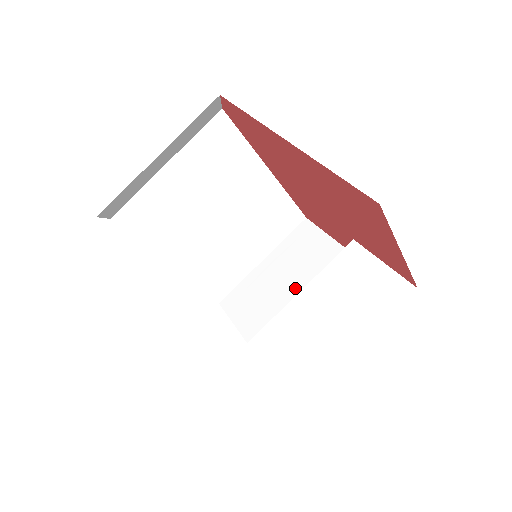
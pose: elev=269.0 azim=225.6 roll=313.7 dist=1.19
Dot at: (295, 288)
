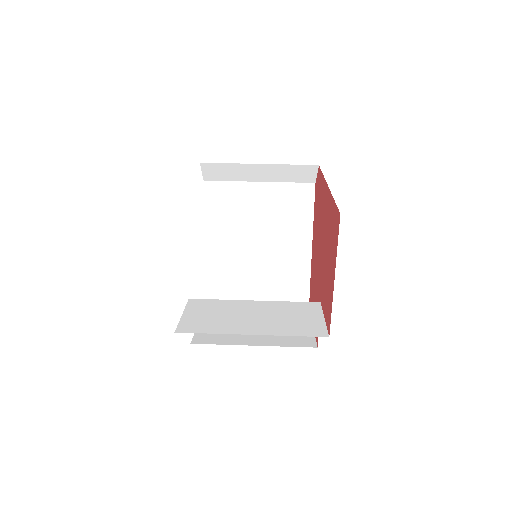
Dot at: occluded
